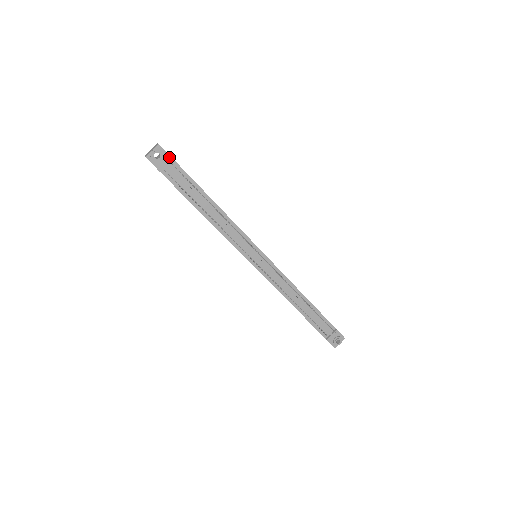
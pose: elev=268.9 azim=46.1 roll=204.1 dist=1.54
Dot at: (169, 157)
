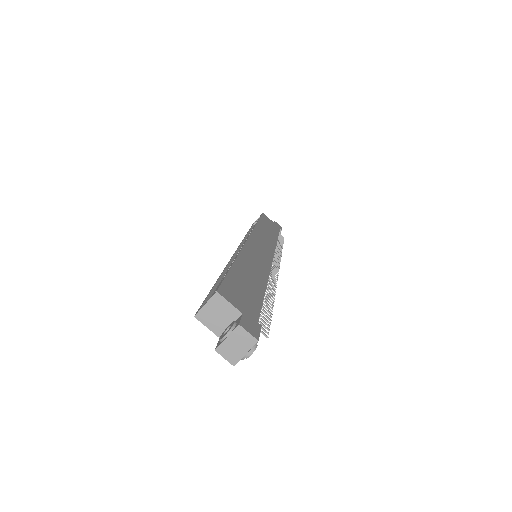
Dot at: (259, 330)
